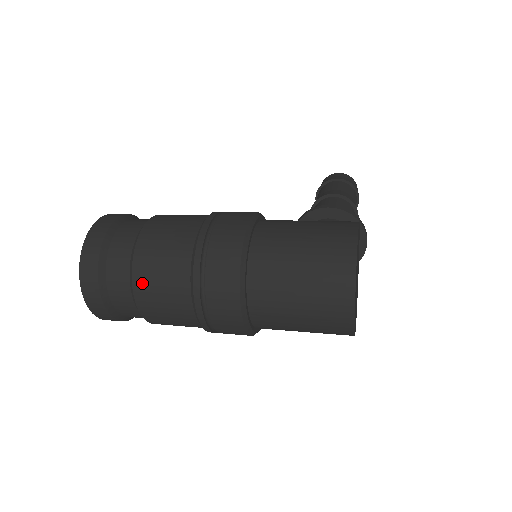
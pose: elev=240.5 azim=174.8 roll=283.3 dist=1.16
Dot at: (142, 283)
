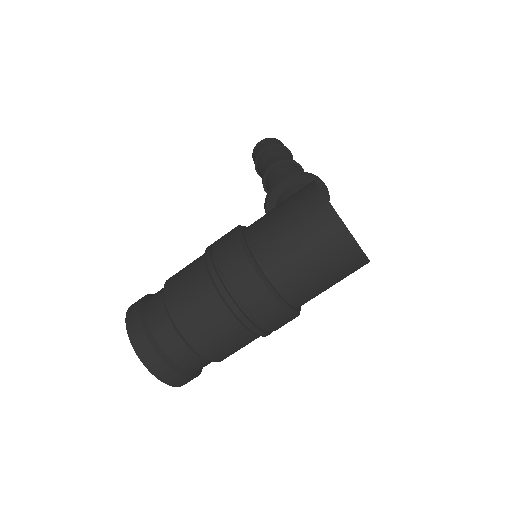
Dot at: (198, 341)
